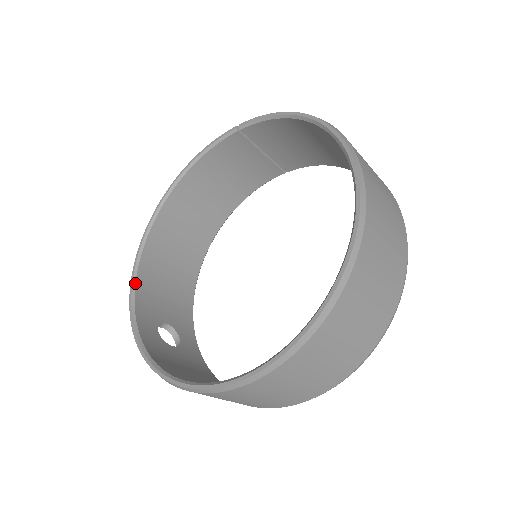
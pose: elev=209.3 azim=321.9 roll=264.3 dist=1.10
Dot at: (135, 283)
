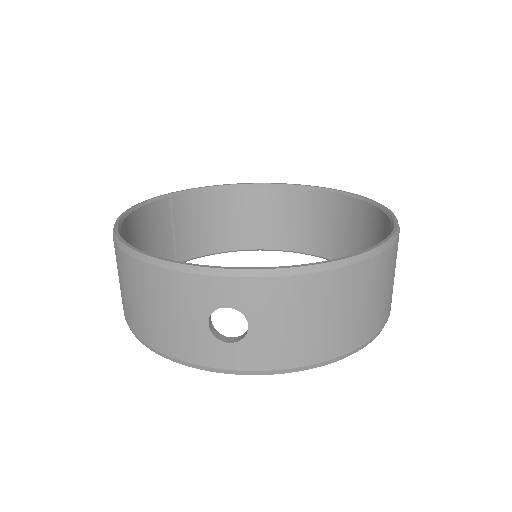
Dot at: (167, 260)
